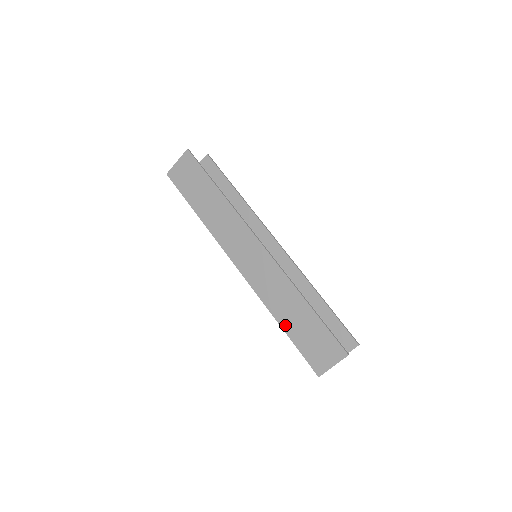
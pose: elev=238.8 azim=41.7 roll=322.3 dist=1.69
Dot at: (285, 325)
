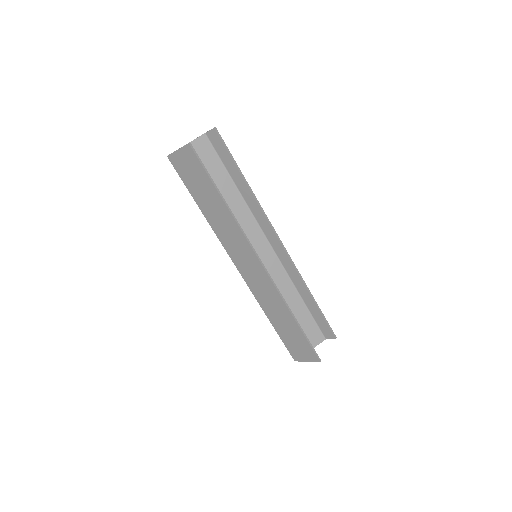
Dot at: (273, 322)
